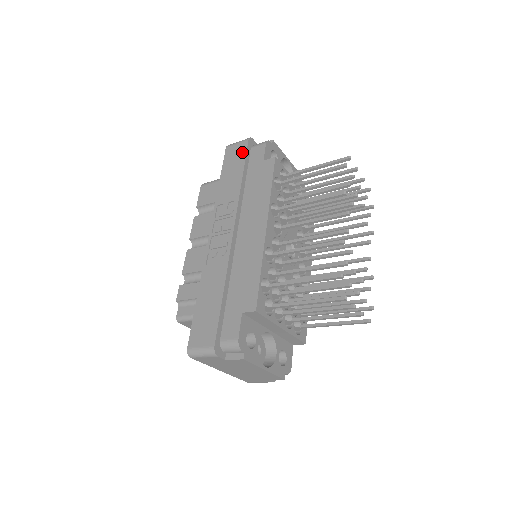
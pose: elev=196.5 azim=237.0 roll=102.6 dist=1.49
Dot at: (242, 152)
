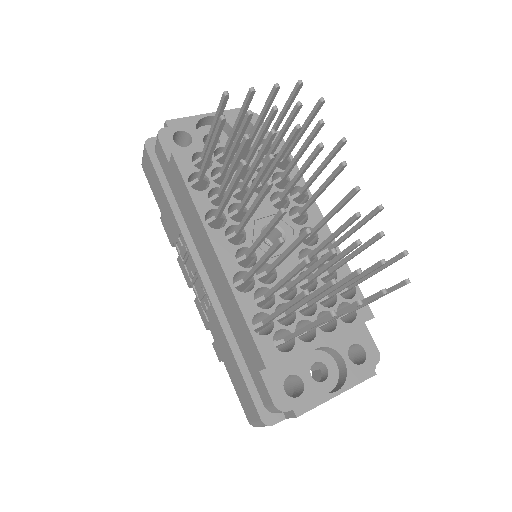
Dot at: (150, 167)
